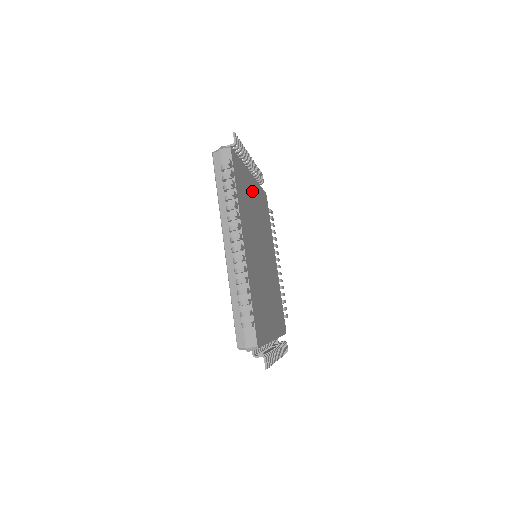
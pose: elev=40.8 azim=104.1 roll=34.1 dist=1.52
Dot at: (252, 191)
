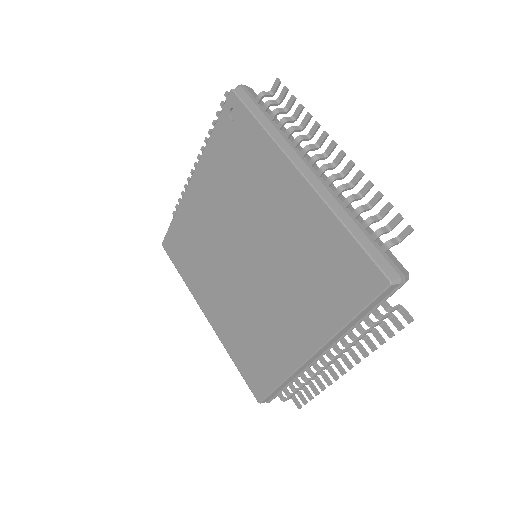
Dot at: occluded
